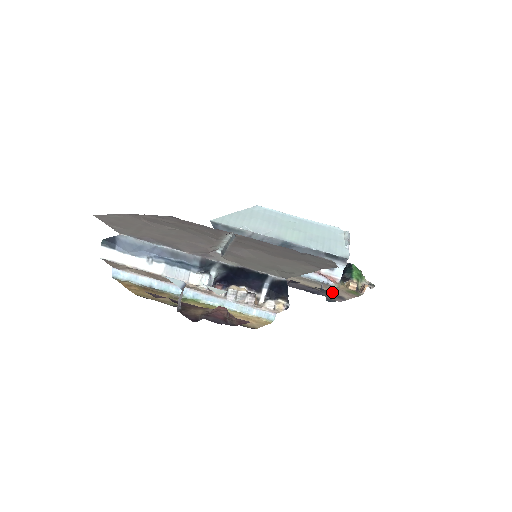
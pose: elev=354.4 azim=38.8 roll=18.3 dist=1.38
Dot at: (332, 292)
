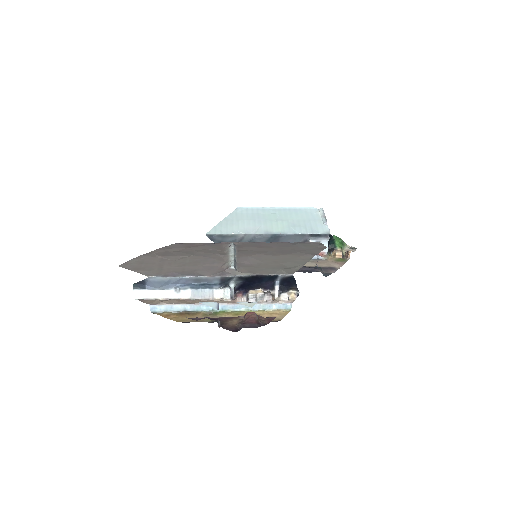
Dot at: (324, 266)
